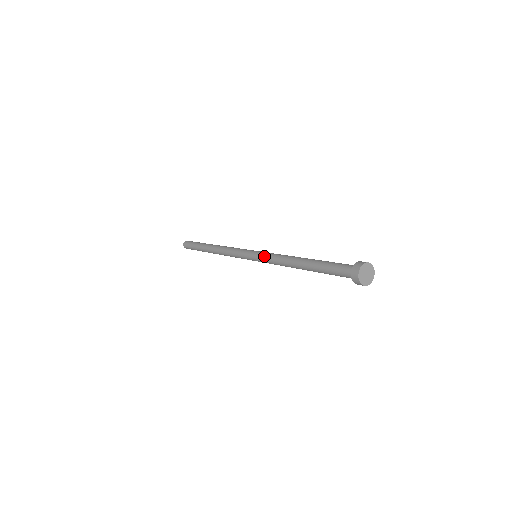
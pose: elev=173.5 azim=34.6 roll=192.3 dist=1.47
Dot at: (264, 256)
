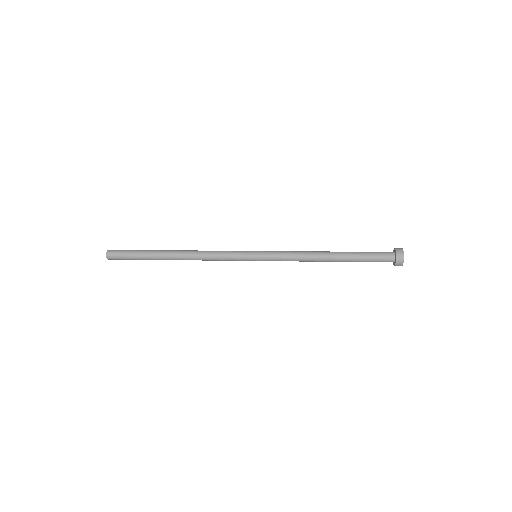
Dot at: (276, 253)
